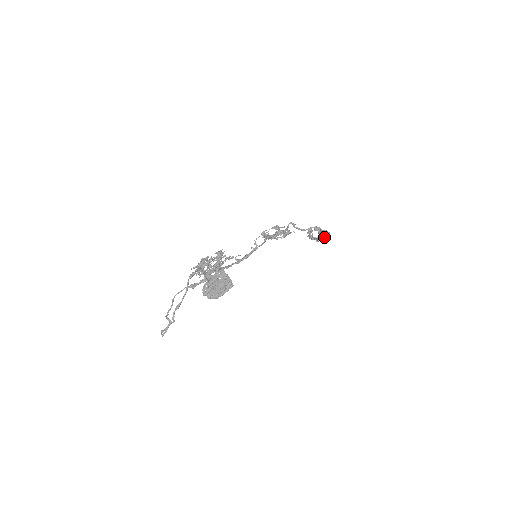
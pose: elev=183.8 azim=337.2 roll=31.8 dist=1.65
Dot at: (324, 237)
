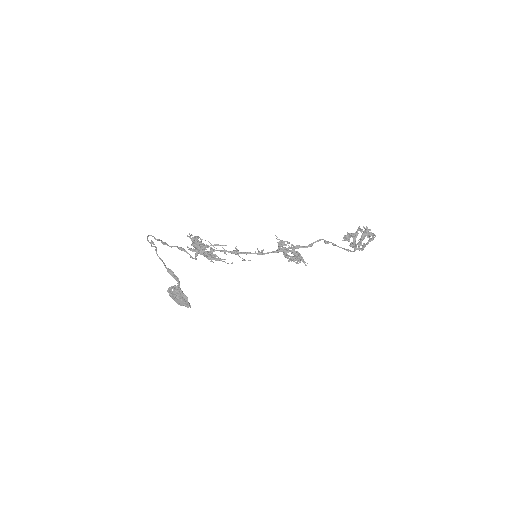
Dot at: occluded
